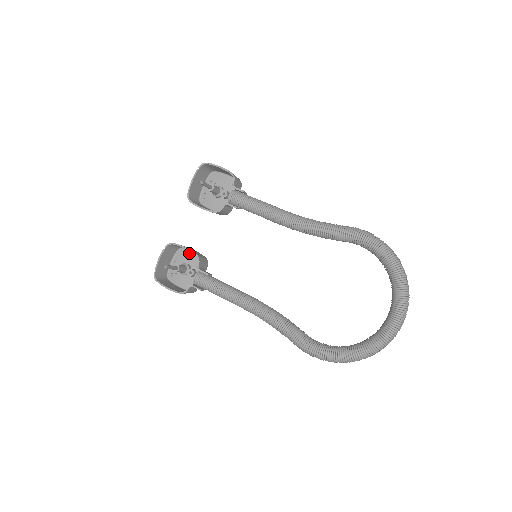
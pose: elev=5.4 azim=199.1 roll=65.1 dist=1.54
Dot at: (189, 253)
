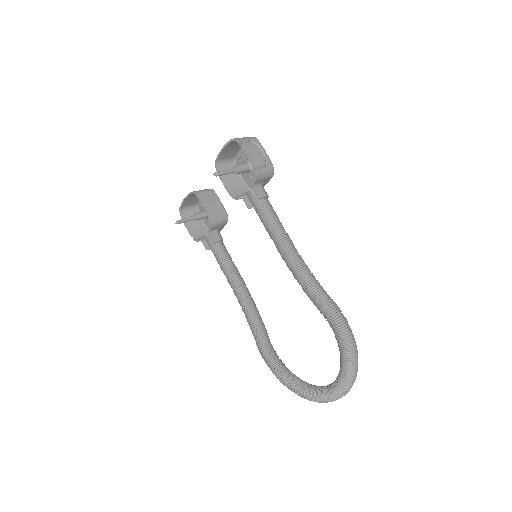
Dot at: occluded
